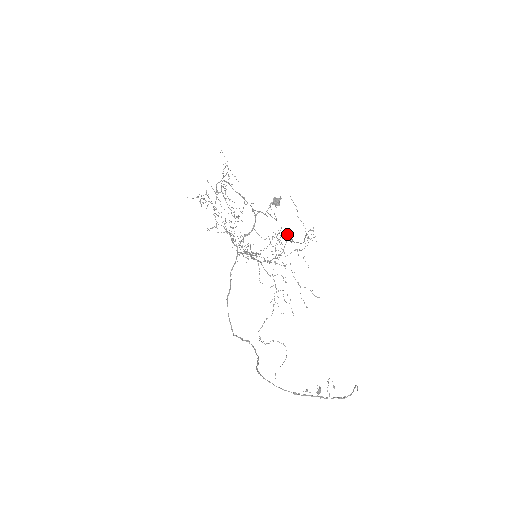
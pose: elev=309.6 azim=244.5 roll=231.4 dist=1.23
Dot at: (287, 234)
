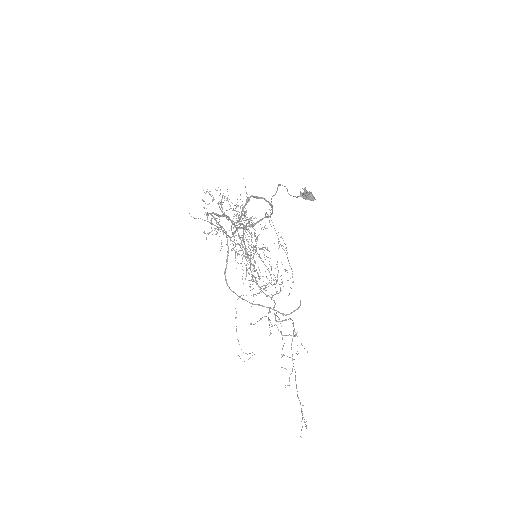
Dot at: (293, 325)
